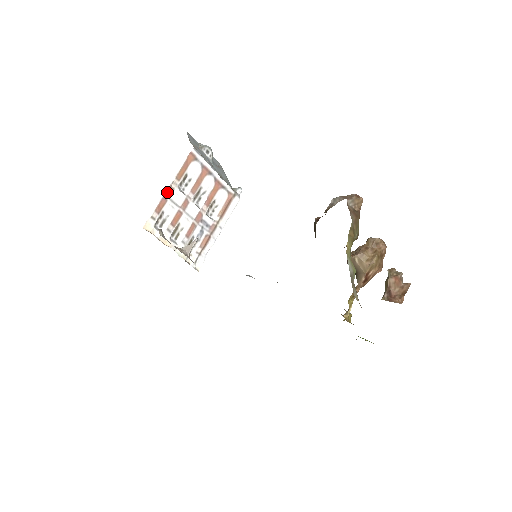
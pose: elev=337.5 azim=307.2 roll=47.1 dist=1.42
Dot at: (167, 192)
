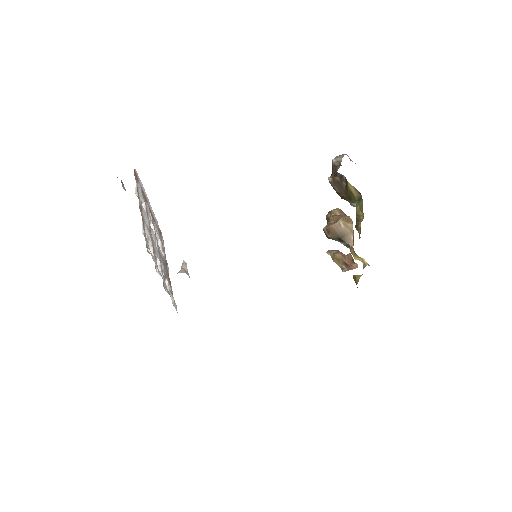
Dot at: (140, 209)
